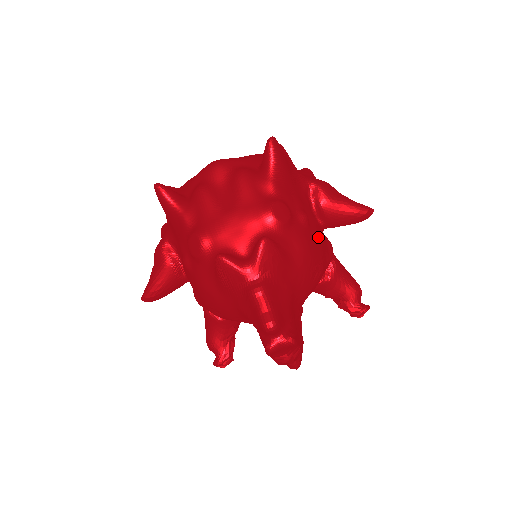
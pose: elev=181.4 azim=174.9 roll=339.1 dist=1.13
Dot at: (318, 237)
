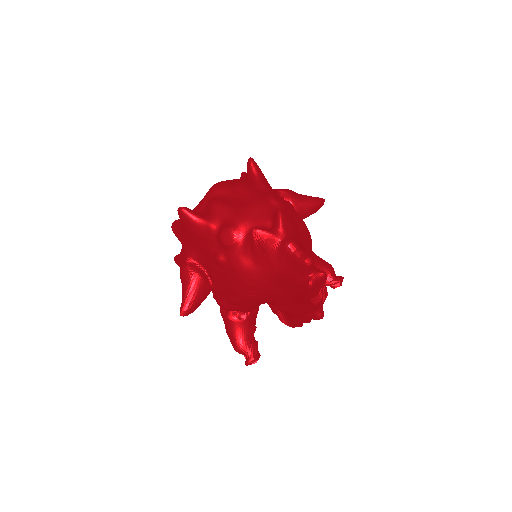
Dot at: occluded
